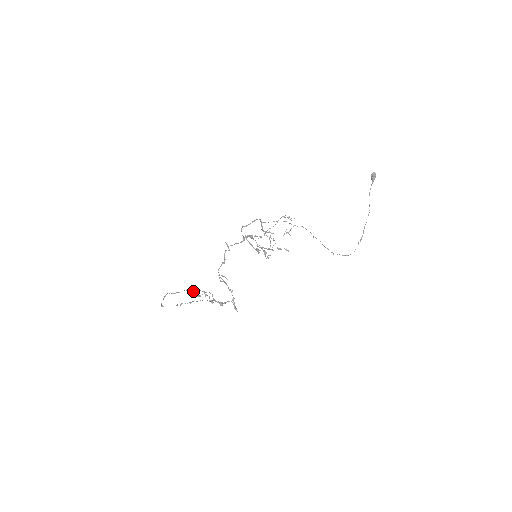
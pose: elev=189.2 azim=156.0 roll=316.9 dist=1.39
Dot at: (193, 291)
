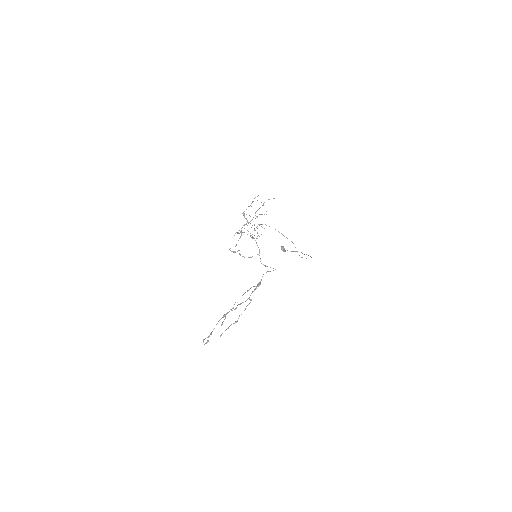
Dot at: (227, 313)
